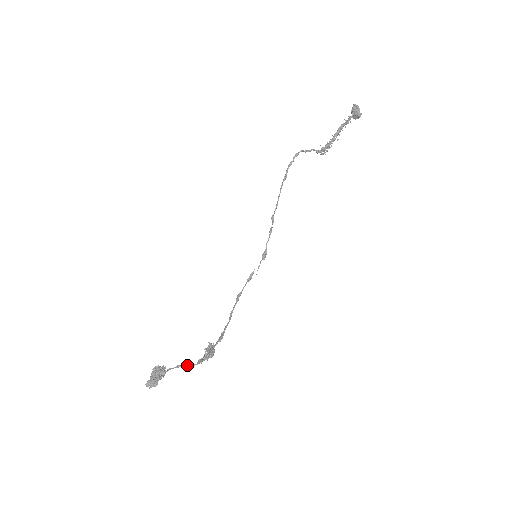
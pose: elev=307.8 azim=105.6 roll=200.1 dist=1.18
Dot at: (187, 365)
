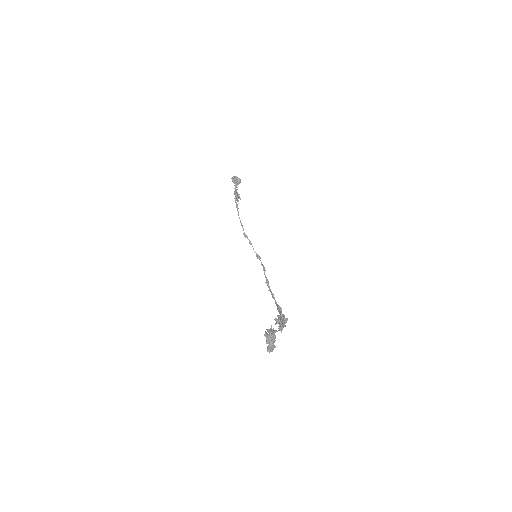
Dot at: (279, 330)
